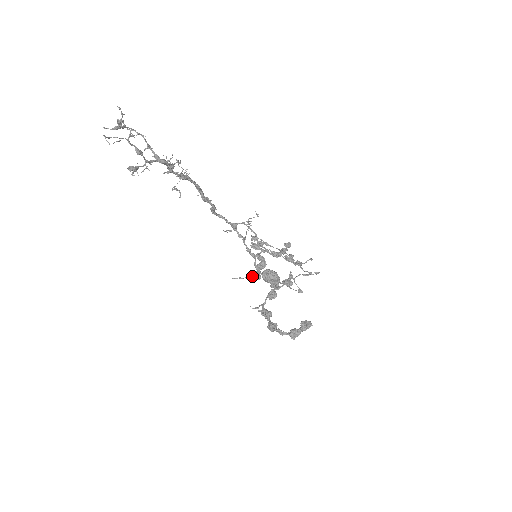
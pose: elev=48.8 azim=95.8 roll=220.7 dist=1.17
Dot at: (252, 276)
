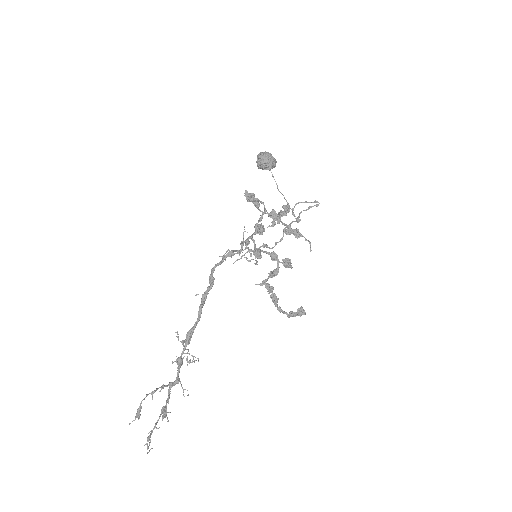
Dot at: occluded
